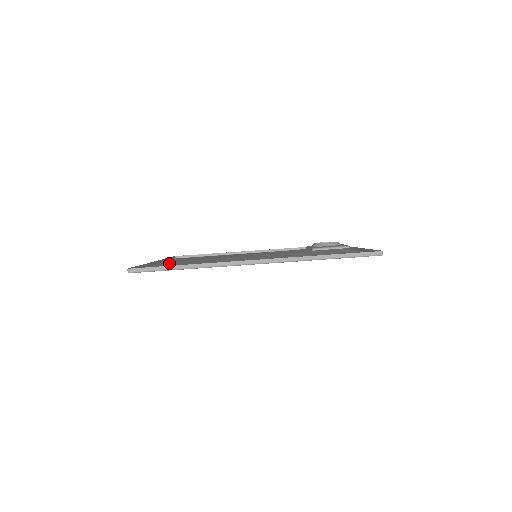
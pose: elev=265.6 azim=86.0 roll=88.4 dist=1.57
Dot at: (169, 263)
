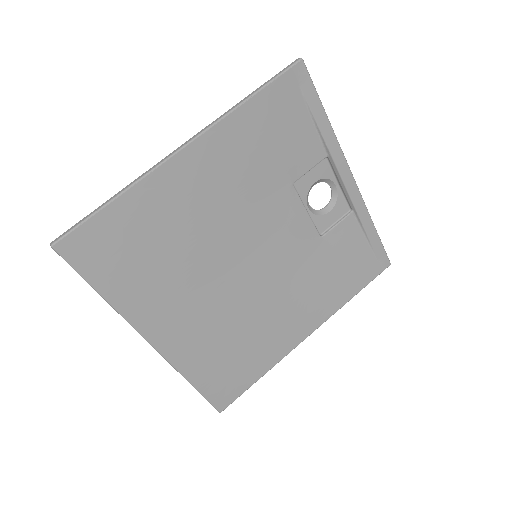
Dot at: (155, 317)
